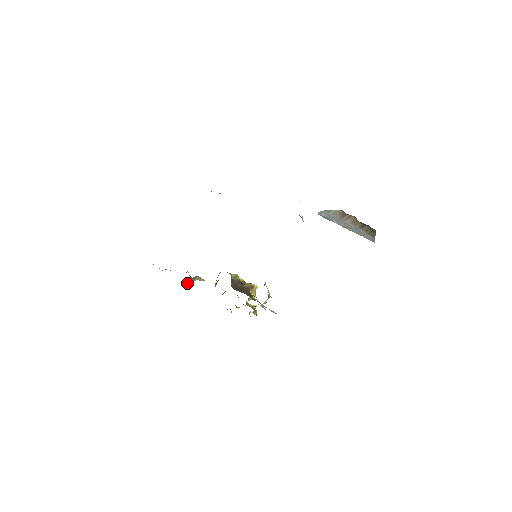
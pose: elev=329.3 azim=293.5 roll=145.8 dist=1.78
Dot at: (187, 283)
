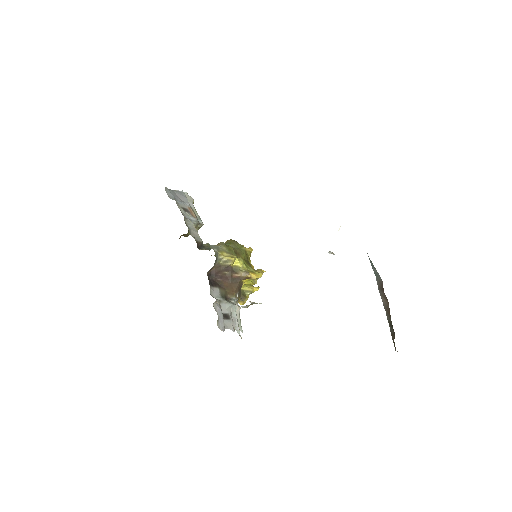
Dot at: occluded
